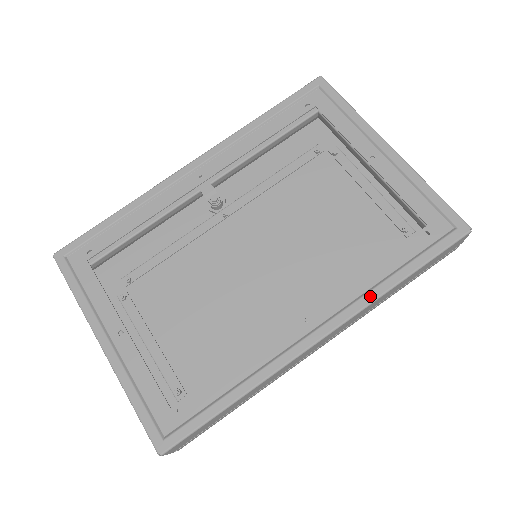
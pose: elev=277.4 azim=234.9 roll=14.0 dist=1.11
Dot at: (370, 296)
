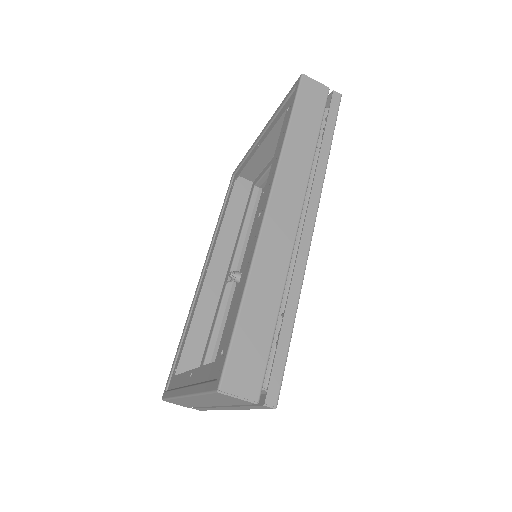
Dot at: (277, 158)
